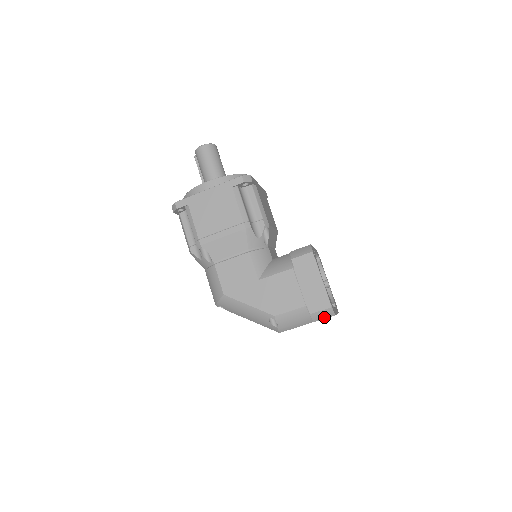
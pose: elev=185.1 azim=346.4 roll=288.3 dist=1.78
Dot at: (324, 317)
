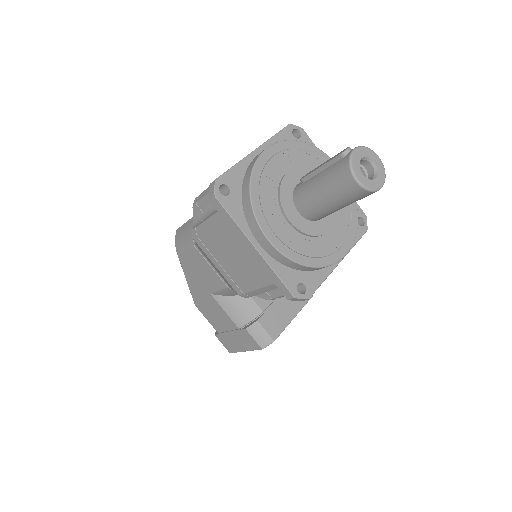
Dot at: occluded
